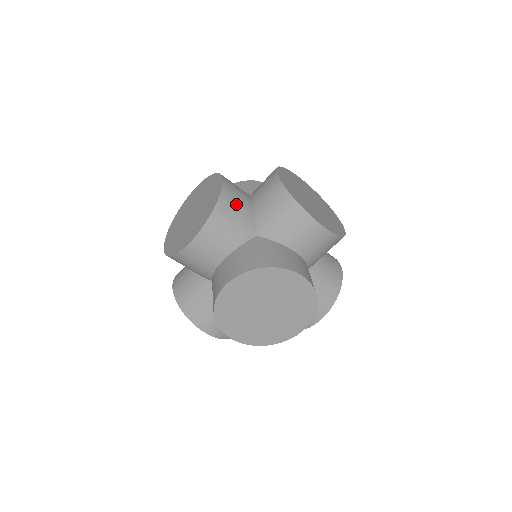
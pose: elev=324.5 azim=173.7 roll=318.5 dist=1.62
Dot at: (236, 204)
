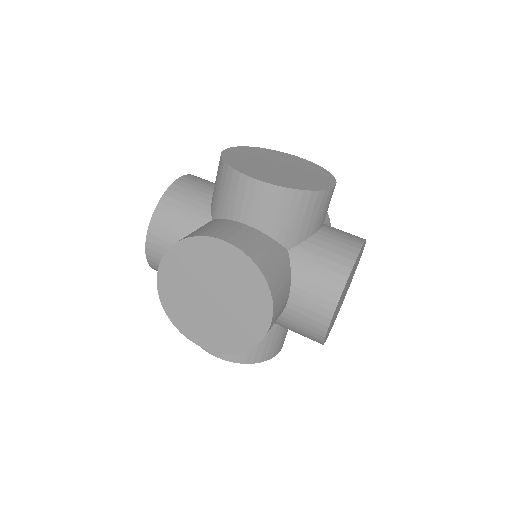
Dot at: (188, 193)
